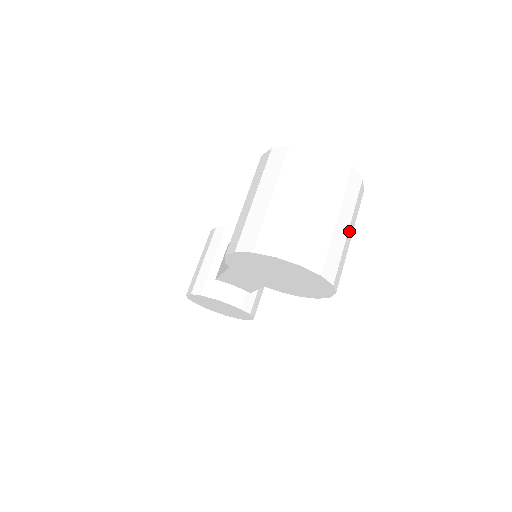
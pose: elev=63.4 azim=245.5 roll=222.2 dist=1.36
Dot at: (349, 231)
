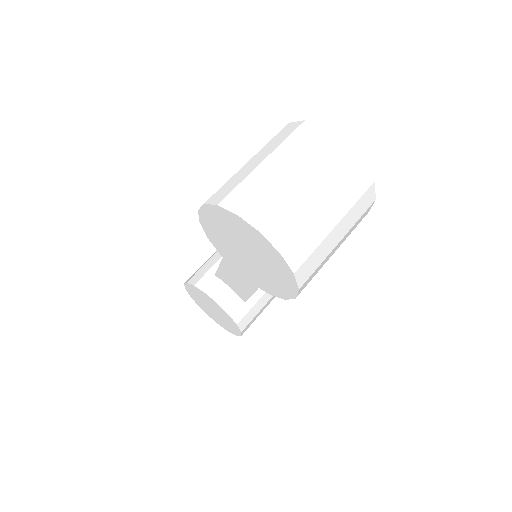
Dot at: (338, 228)
